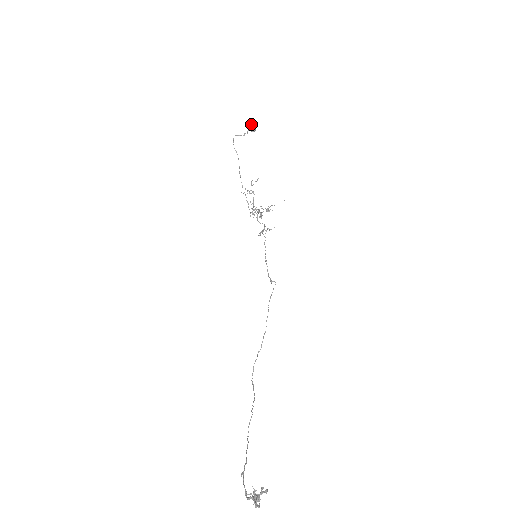
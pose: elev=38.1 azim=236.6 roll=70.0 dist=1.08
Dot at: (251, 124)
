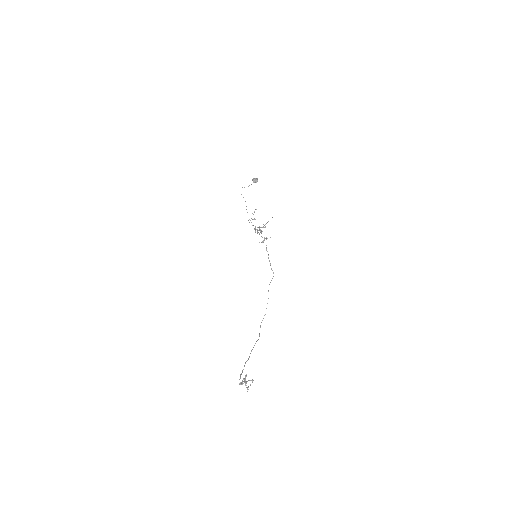
Dot at: (254, 178)
